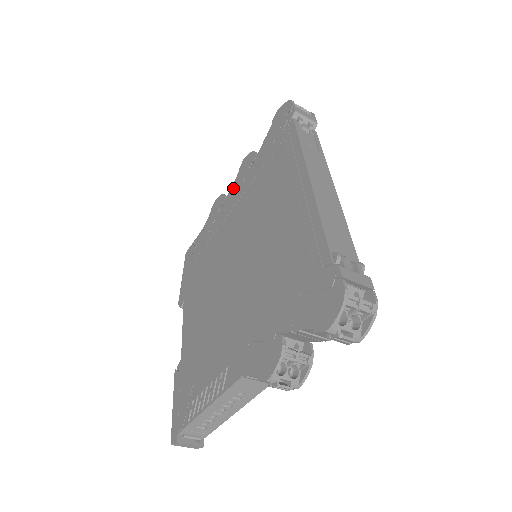
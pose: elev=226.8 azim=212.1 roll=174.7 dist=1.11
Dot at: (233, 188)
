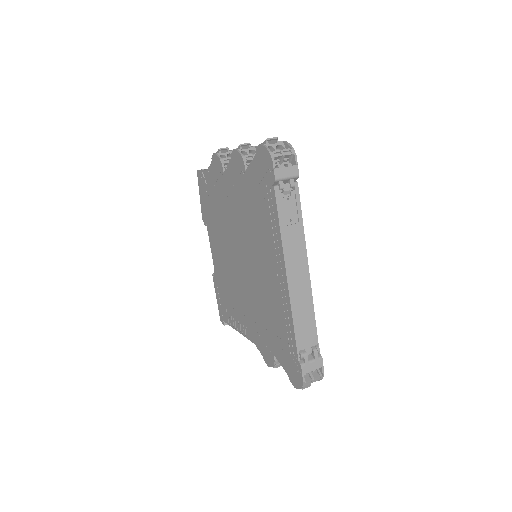
Dot at: (229, 172)
